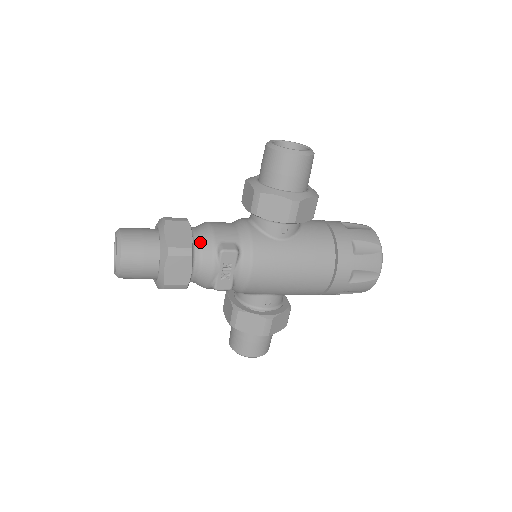
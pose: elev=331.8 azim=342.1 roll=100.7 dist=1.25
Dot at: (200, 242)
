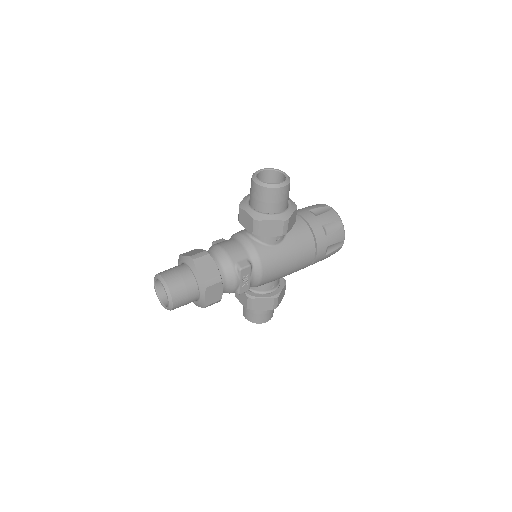
Dot at: (222, 266)
